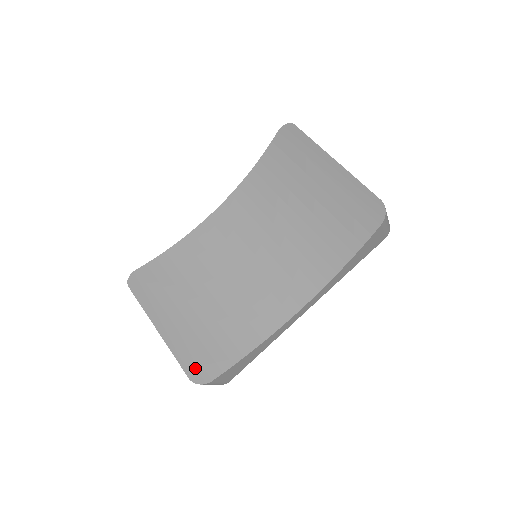
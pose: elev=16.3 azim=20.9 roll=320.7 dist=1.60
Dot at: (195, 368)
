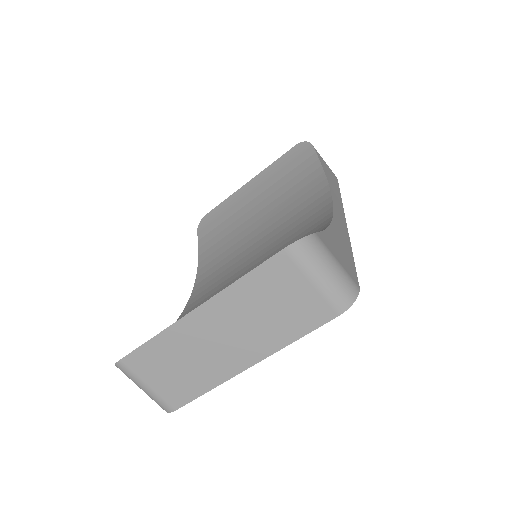
Dot at: occluded
